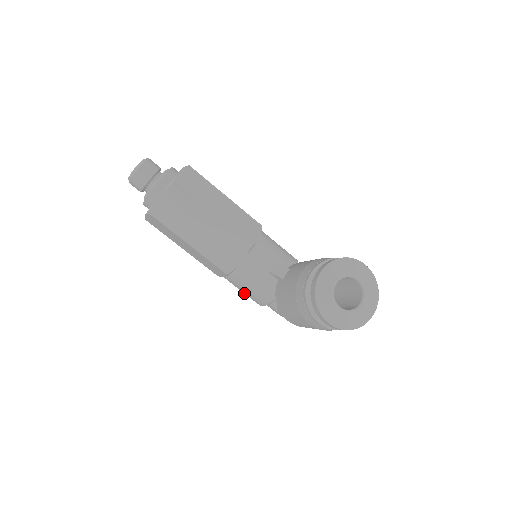
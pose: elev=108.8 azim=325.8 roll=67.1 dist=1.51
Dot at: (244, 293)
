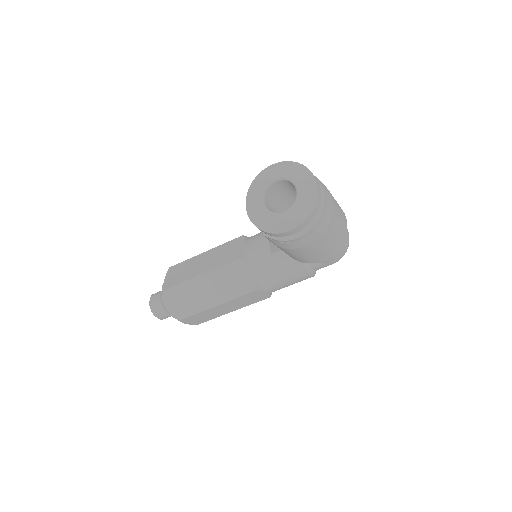
Dot at: (292, 284)
